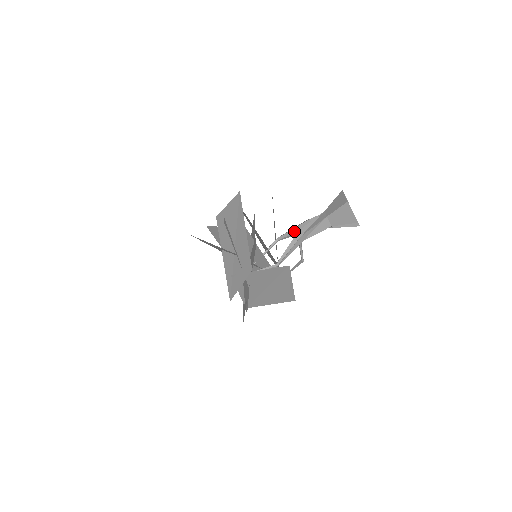
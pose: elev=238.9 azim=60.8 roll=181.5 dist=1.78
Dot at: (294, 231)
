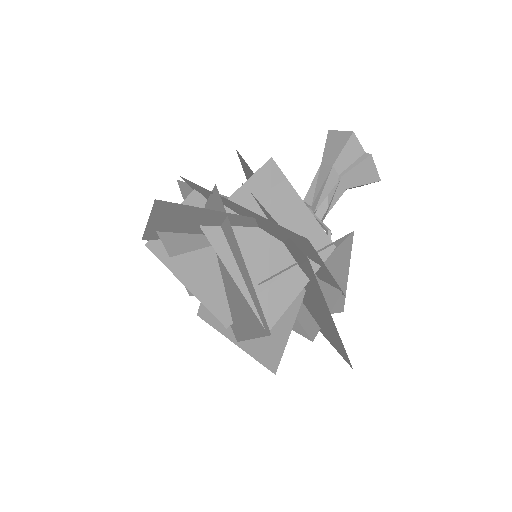
Dot at: occluded
